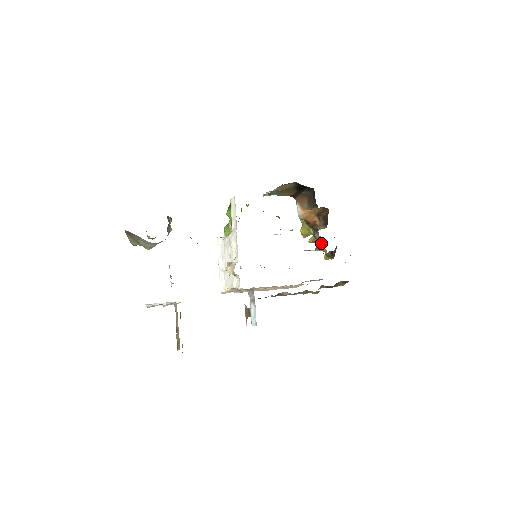
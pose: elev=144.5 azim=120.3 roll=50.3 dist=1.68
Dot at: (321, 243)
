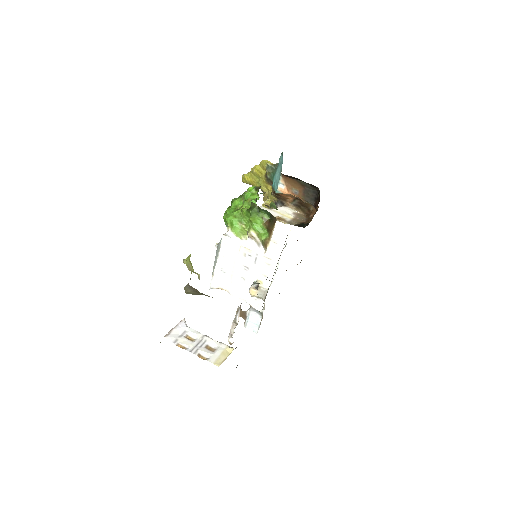
Dot at: occluded
